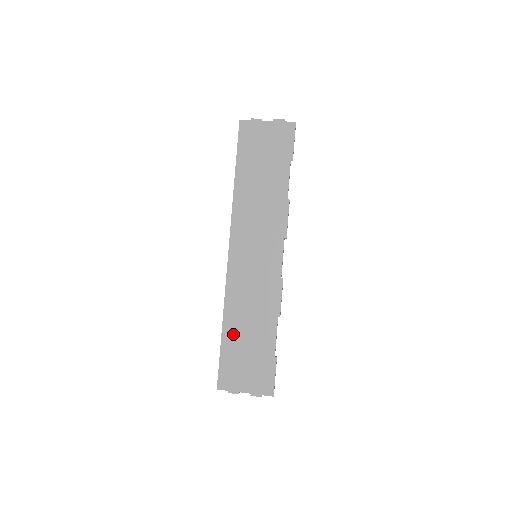
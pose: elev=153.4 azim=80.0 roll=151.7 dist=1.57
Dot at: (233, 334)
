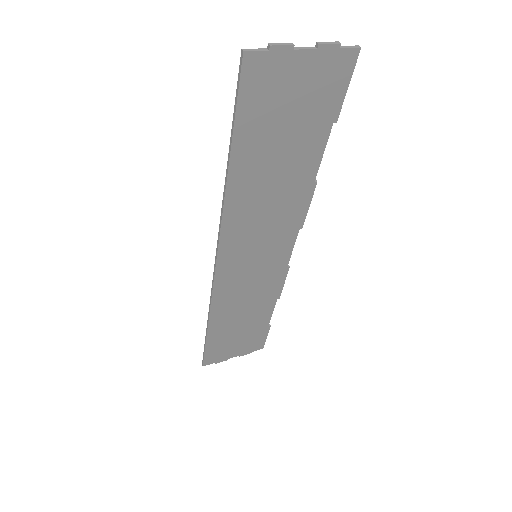
Dot at: (222, 328)
